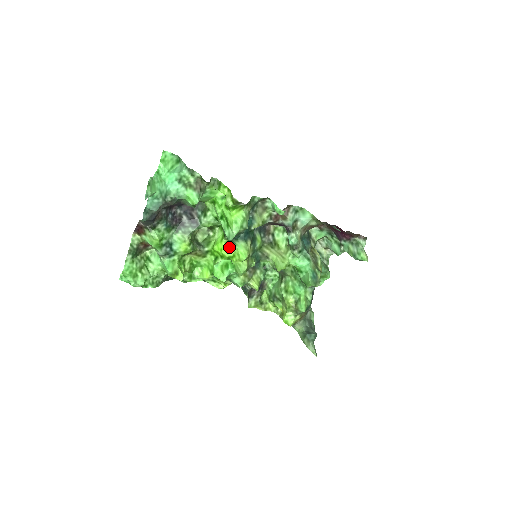
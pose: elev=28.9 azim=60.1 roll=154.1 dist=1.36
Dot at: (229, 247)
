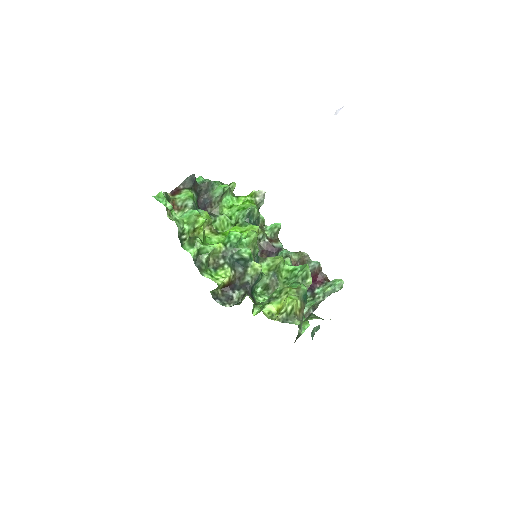
Dot at: (241, 228)
